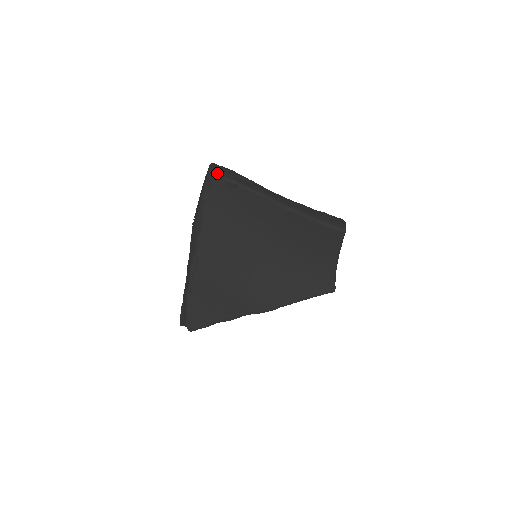
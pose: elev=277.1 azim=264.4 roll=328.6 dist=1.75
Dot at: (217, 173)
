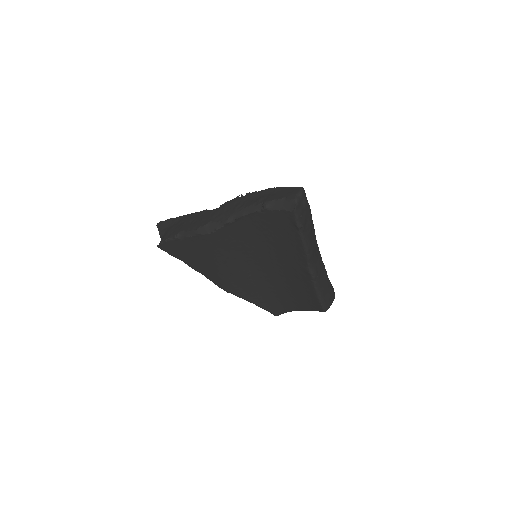
Dot at: (296, 210)
